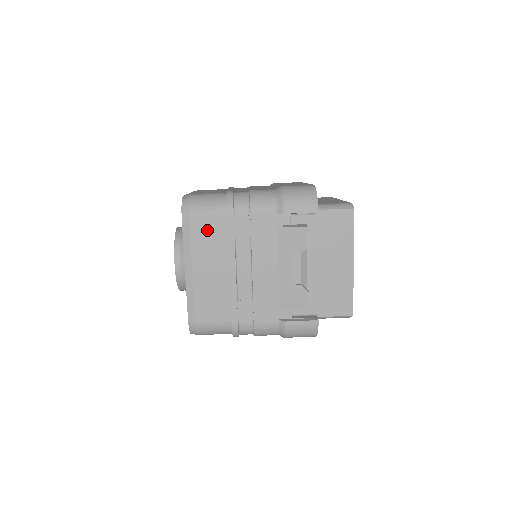
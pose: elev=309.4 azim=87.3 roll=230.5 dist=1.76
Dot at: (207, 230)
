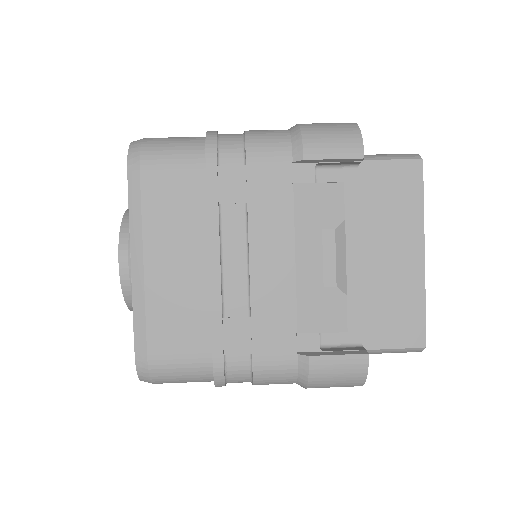
Dot at: (170, 191)
